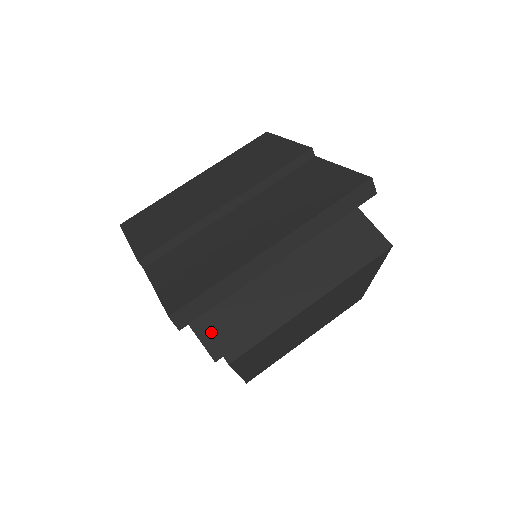
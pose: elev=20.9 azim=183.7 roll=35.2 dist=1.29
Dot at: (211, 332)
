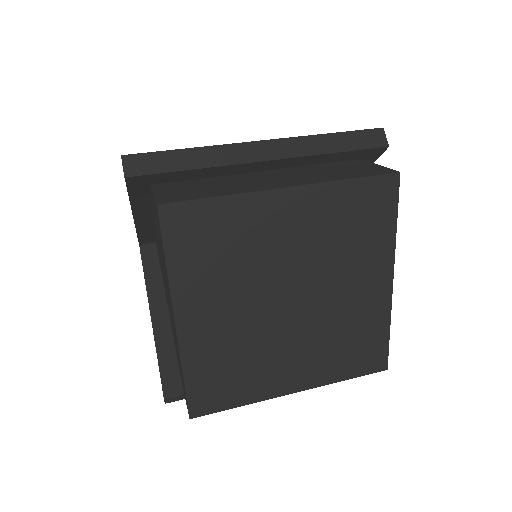
Dot at: (158, 193)
